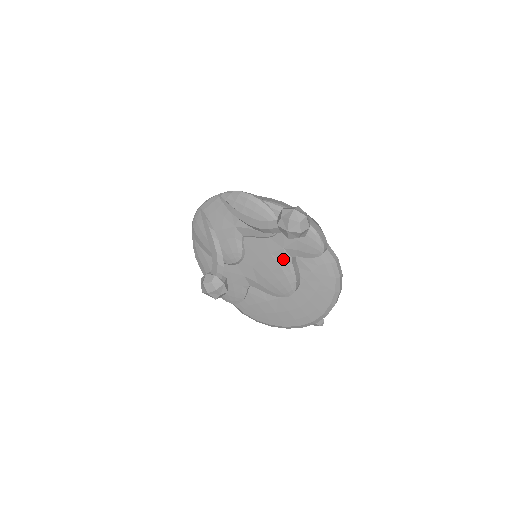
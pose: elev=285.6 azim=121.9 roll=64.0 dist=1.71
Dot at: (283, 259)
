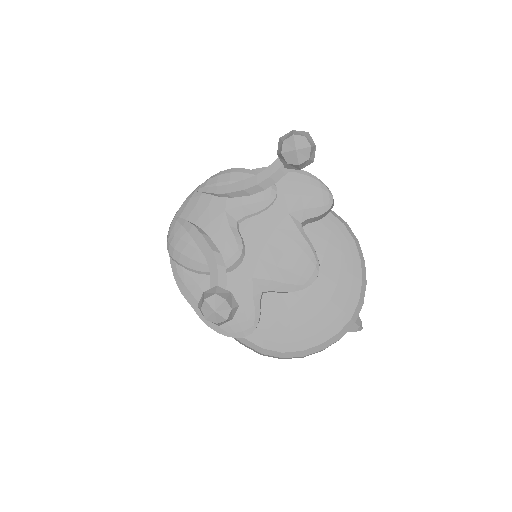
Dot at: (292, 228)
